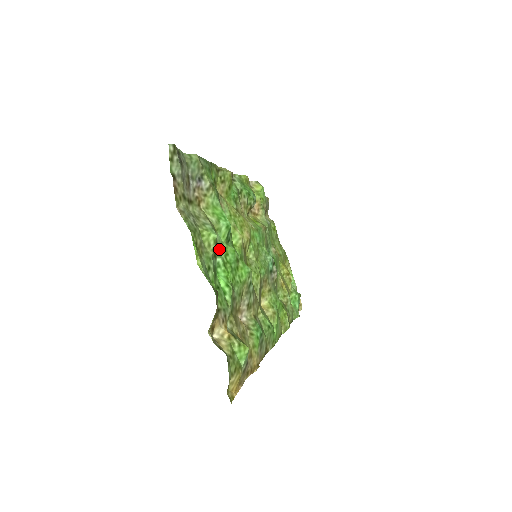
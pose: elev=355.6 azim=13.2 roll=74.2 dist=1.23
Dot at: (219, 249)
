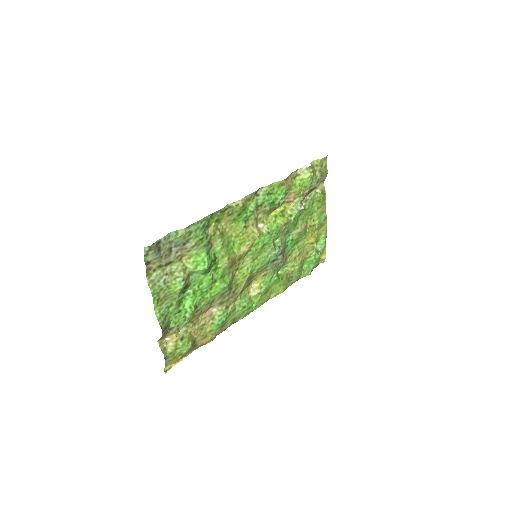
Dot at: (193, 283)
